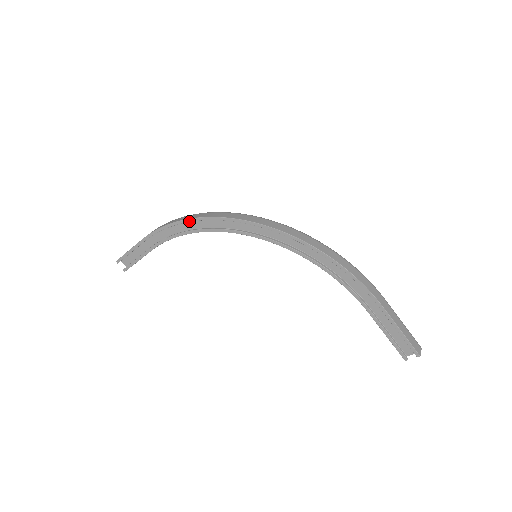
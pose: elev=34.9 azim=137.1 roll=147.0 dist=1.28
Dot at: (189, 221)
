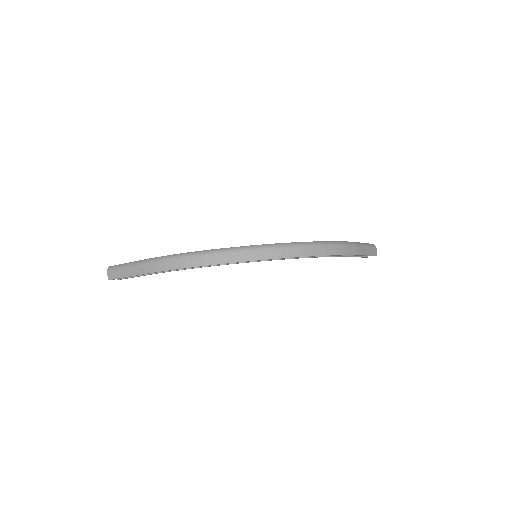
Dot at: occluded
